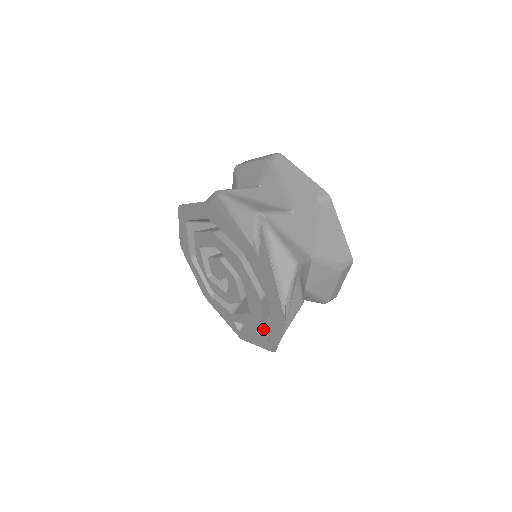
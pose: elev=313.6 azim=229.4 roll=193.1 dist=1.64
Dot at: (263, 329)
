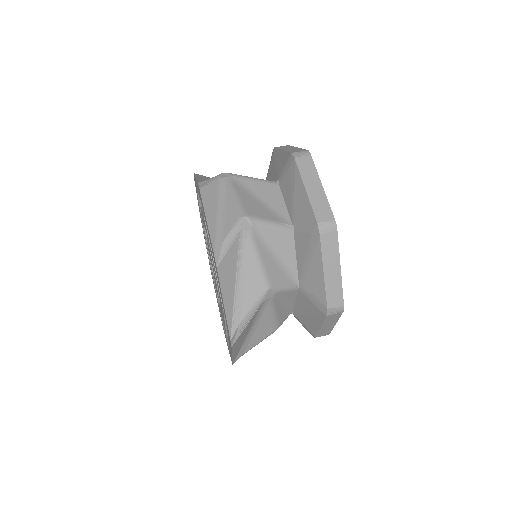
Dot at: occluded
